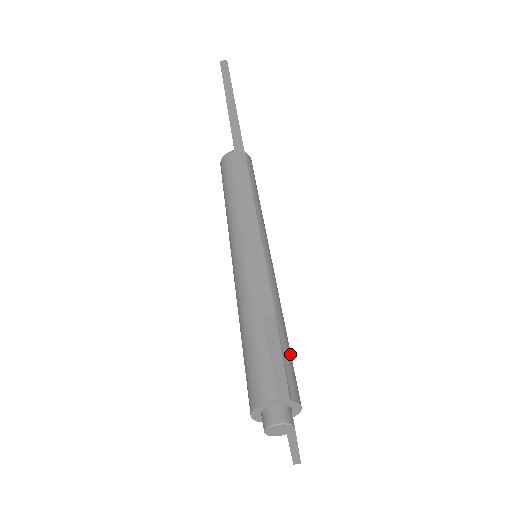
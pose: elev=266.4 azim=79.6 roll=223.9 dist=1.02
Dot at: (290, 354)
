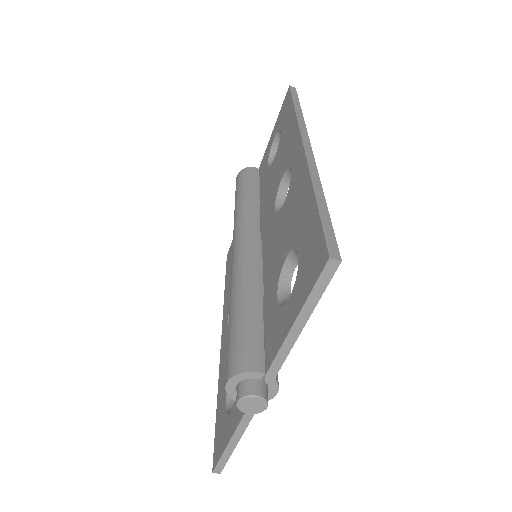
Dot at: occluded
